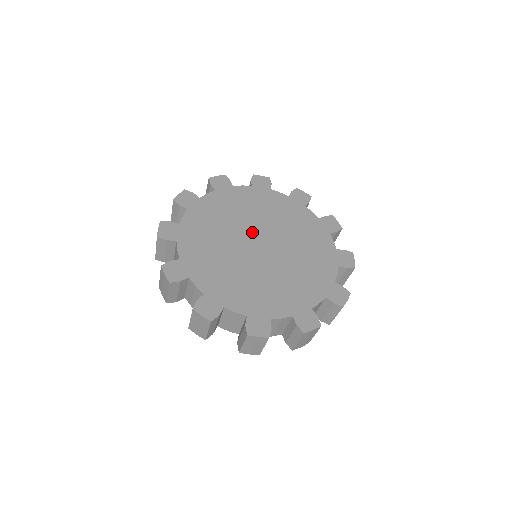
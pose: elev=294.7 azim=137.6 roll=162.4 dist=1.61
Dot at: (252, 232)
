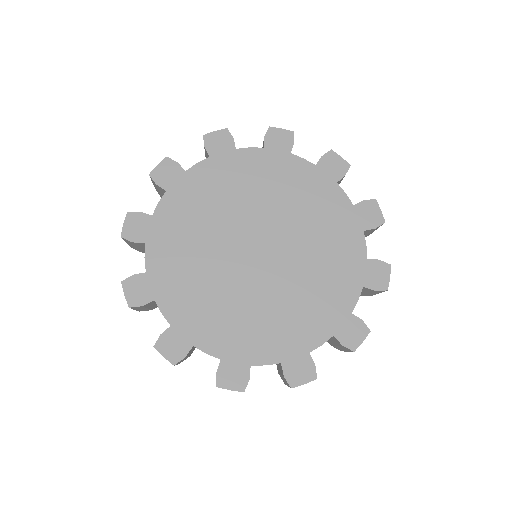
Dot at: (234, 246)
